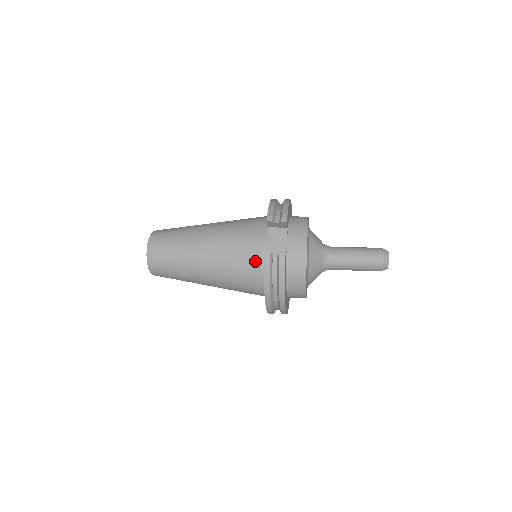
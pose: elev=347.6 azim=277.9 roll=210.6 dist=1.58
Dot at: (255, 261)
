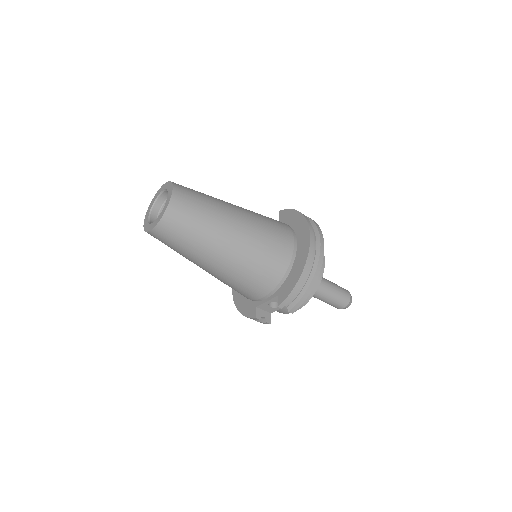
Dot at: occluded
